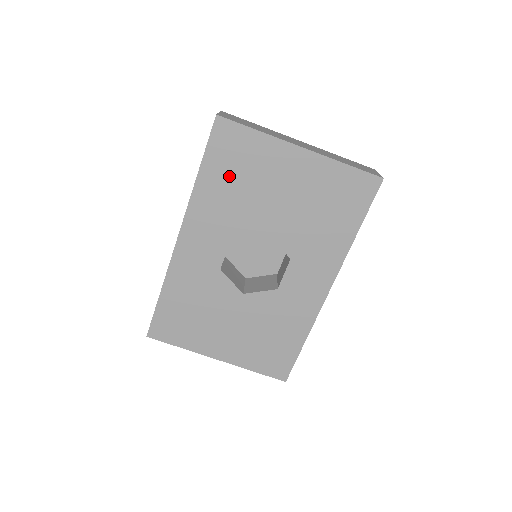
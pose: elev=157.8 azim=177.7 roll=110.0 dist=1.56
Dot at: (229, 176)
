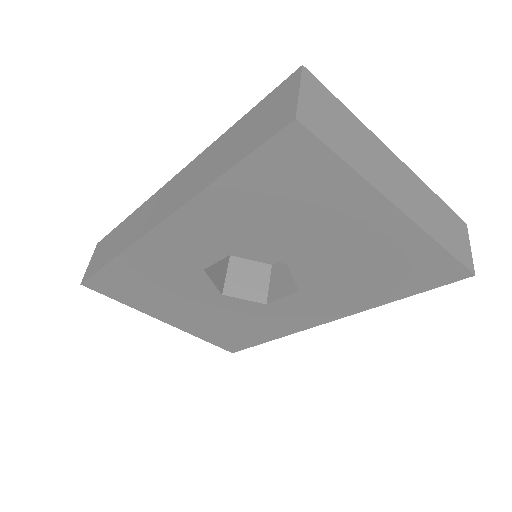
Dot at: (269, 197)
